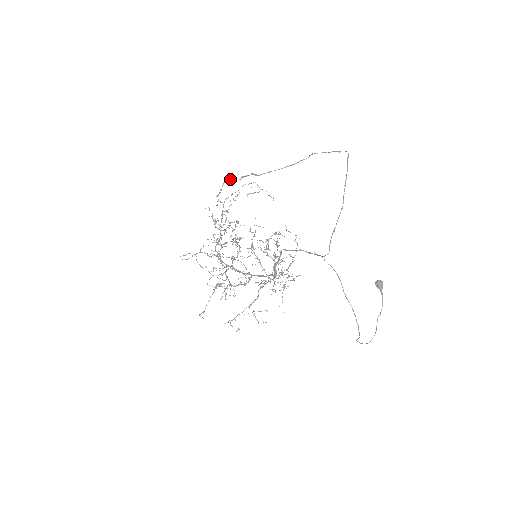
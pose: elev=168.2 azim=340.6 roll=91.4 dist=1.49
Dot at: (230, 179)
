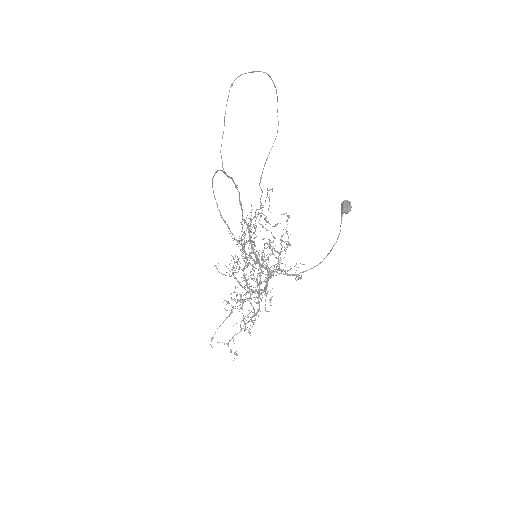
Dot at: occluded
